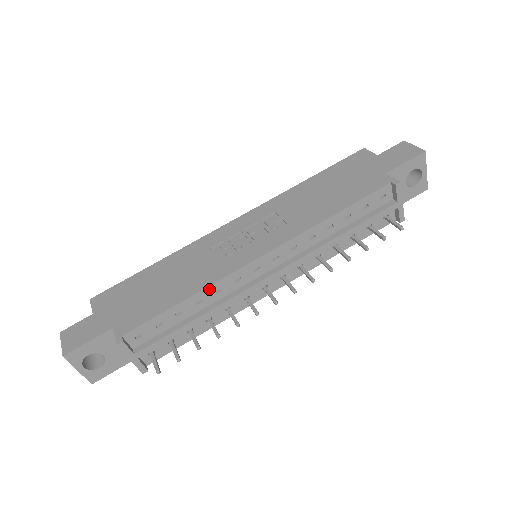
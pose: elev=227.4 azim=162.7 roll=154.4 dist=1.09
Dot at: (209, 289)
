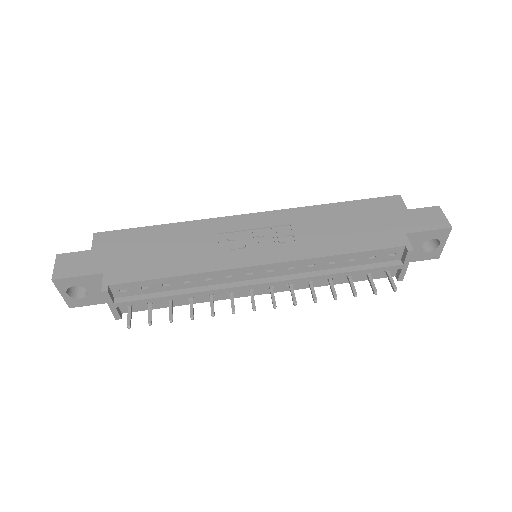
Dot at: (200, 275)
